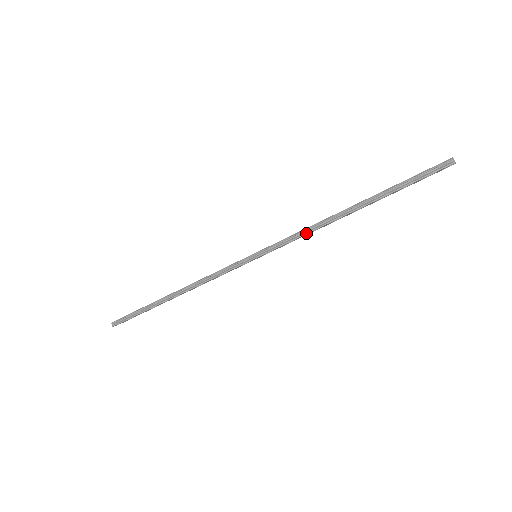
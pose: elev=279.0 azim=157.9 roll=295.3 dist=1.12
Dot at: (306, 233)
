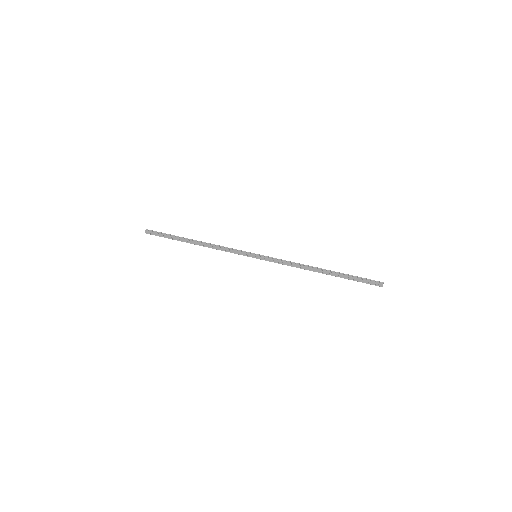
Dot at: (291, 262)
